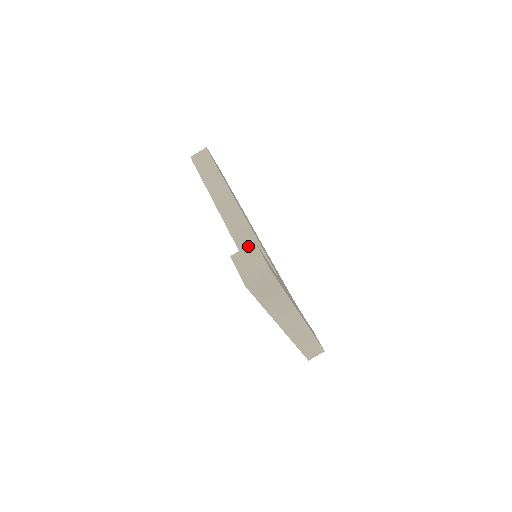
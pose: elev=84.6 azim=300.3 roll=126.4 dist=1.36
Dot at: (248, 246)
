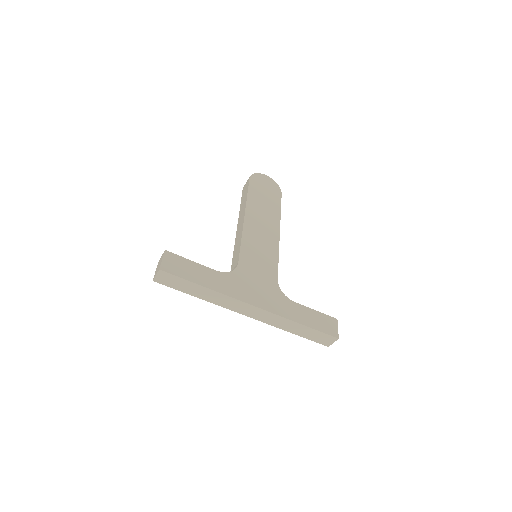
Dot at: (163, 253)
